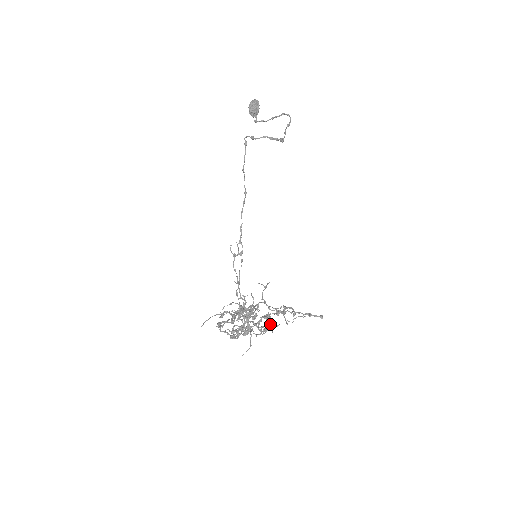
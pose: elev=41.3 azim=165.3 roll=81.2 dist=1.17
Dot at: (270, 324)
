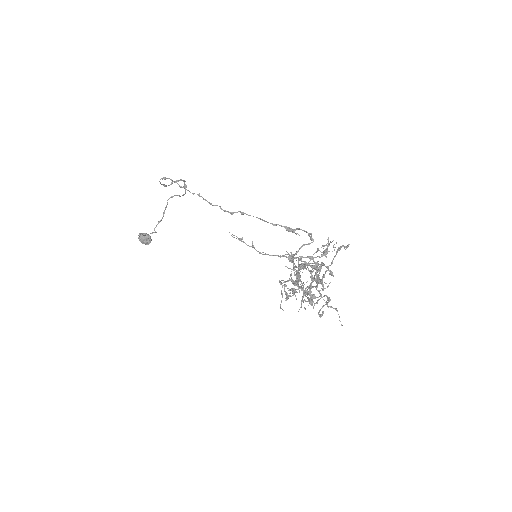
Dot at: (327, 297)
